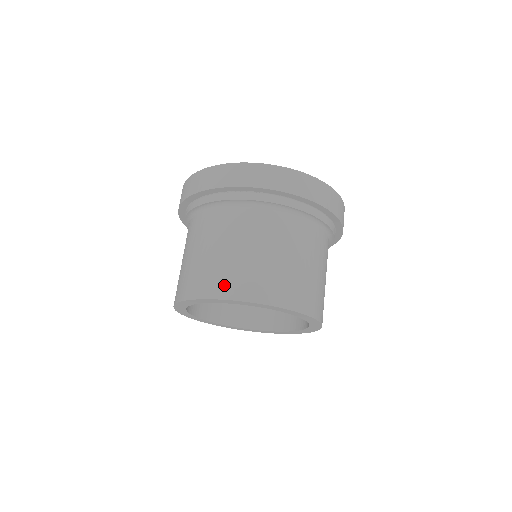
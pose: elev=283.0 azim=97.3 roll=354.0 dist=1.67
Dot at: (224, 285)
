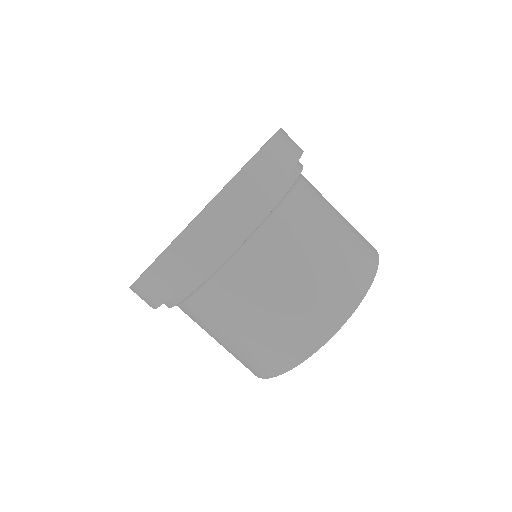
Dot at: (302, 342)
